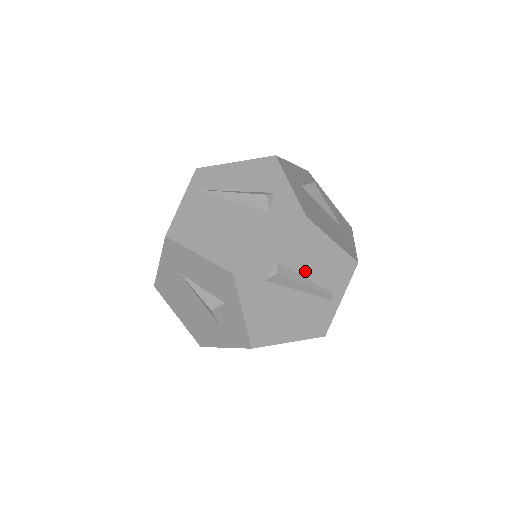
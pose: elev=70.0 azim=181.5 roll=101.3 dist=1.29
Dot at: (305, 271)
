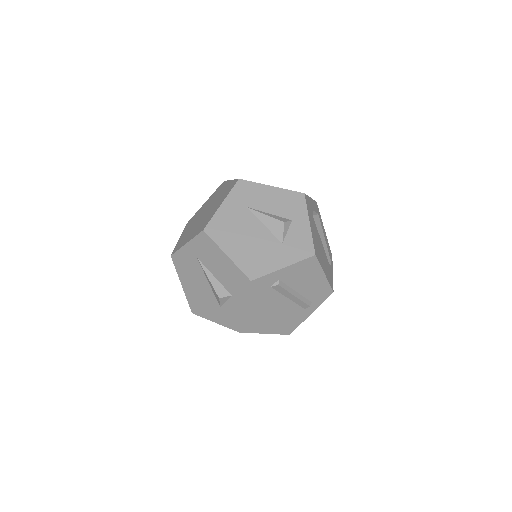
Dot at: occluded
